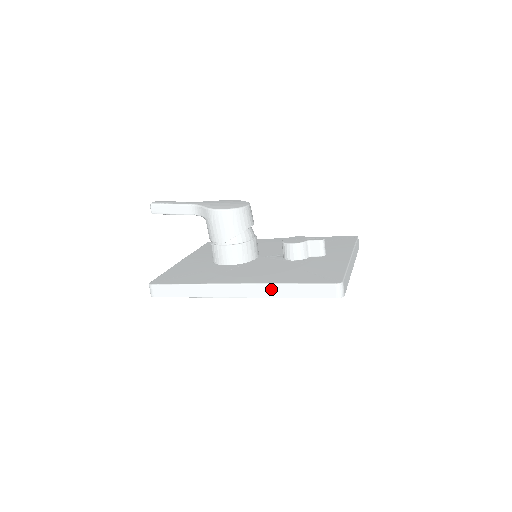
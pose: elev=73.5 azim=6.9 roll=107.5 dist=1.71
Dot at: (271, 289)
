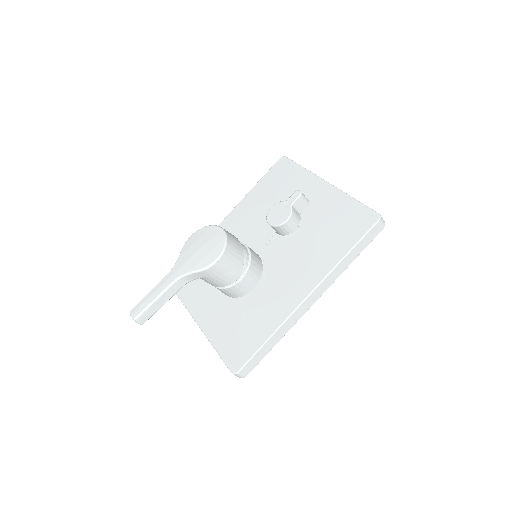
Dot at: (335, 272)
